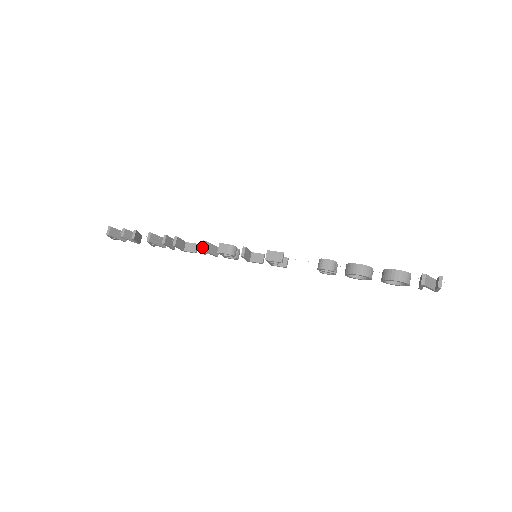
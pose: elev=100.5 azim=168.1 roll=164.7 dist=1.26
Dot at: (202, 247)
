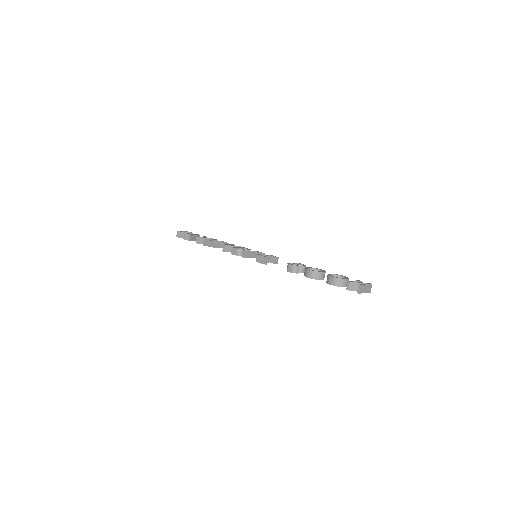
Dot at: (223, 249)
